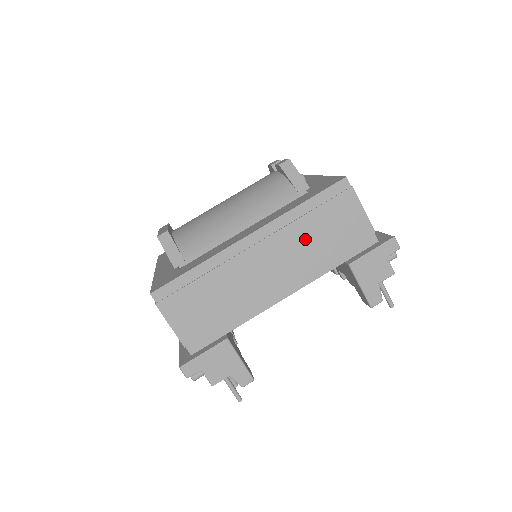
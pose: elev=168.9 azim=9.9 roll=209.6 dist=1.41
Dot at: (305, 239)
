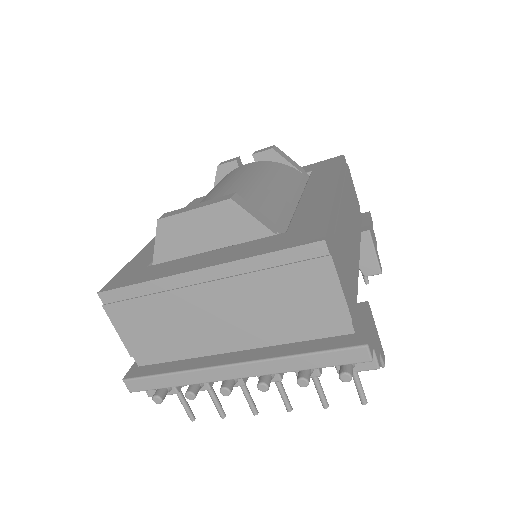
Dot at: (350, 202)
